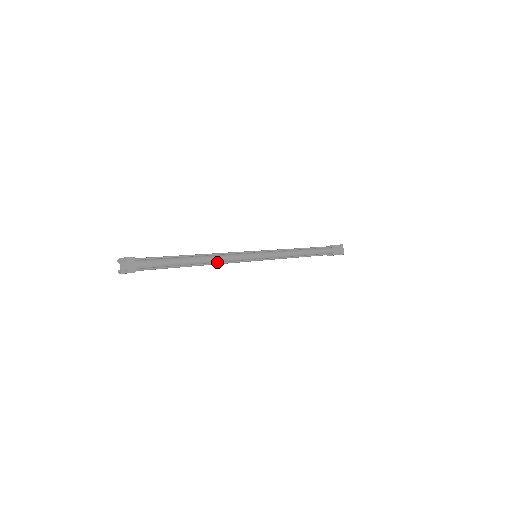
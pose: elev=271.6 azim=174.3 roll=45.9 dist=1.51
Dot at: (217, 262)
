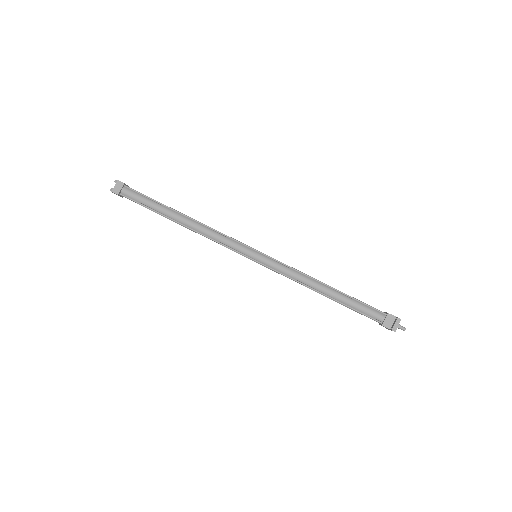
Dot at: (200, 232)
